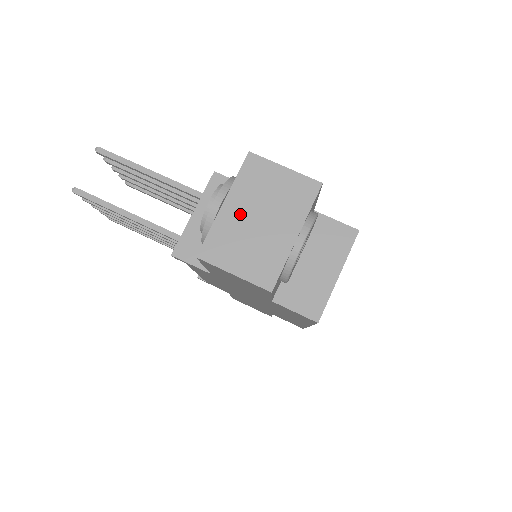
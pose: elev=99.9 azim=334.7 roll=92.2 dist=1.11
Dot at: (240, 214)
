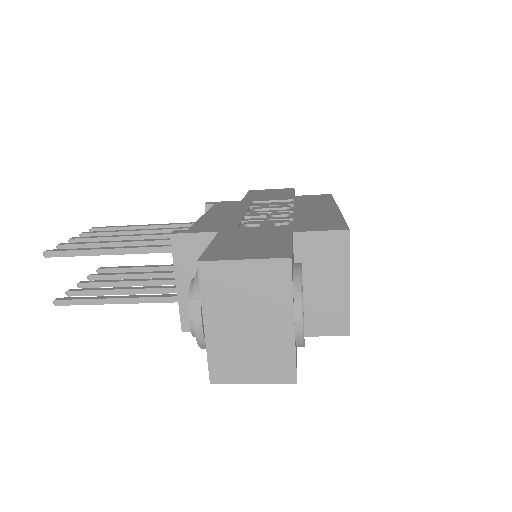
Dot at: (226, 328)
